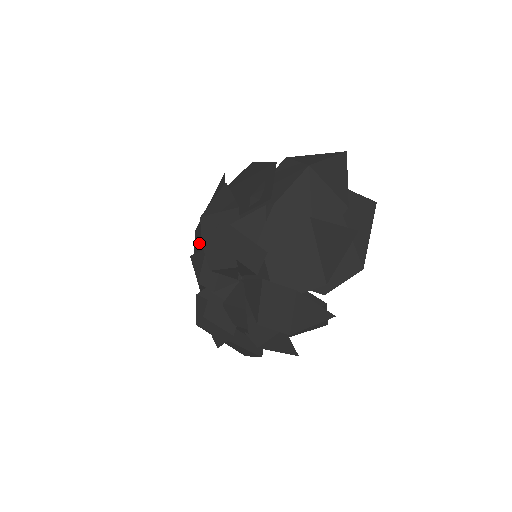
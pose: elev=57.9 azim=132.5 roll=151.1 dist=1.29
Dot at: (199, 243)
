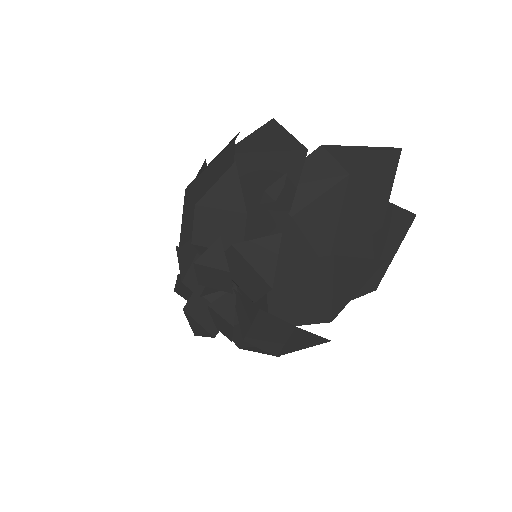
Dot at: (189, 218)
